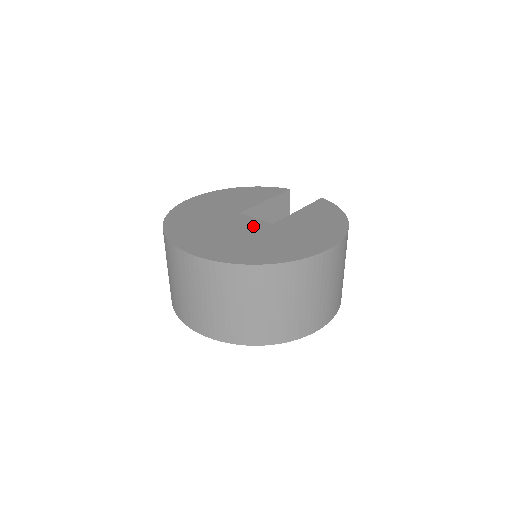
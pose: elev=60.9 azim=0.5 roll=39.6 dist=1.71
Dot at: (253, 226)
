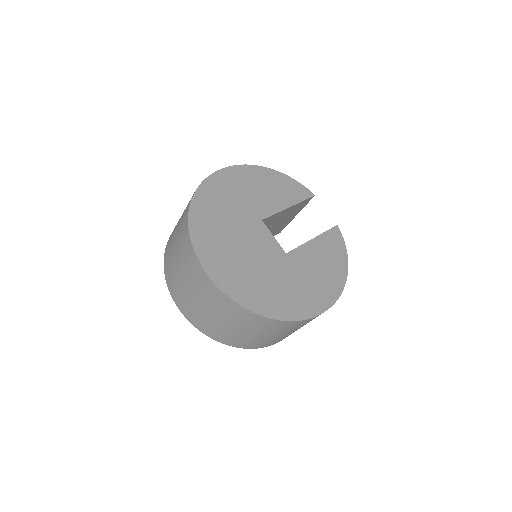
Dot at: (269, 250)
